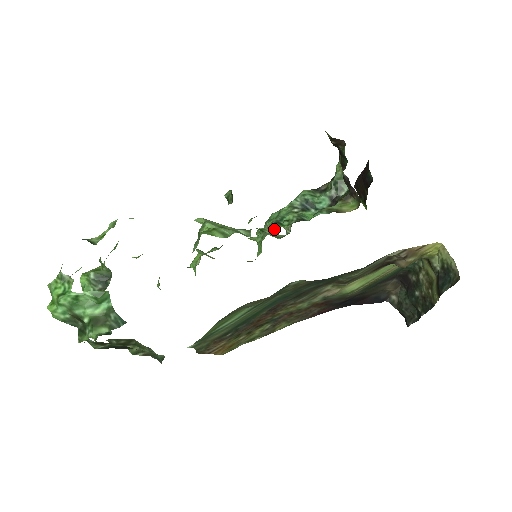
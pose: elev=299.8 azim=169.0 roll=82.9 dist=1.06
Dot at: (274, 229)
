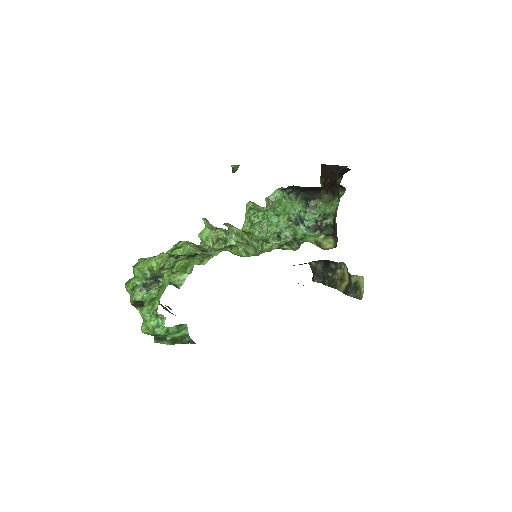
Dot at: (275, 242)
